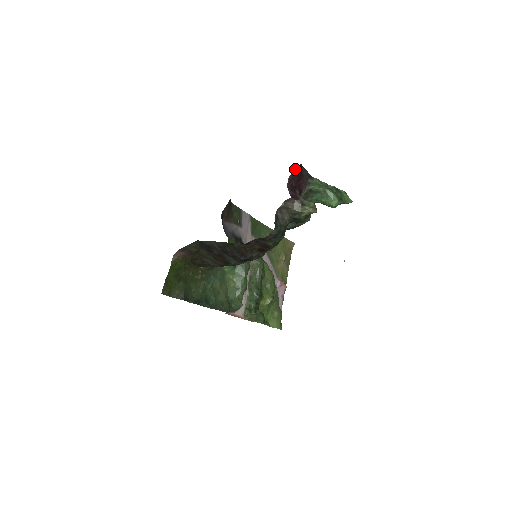
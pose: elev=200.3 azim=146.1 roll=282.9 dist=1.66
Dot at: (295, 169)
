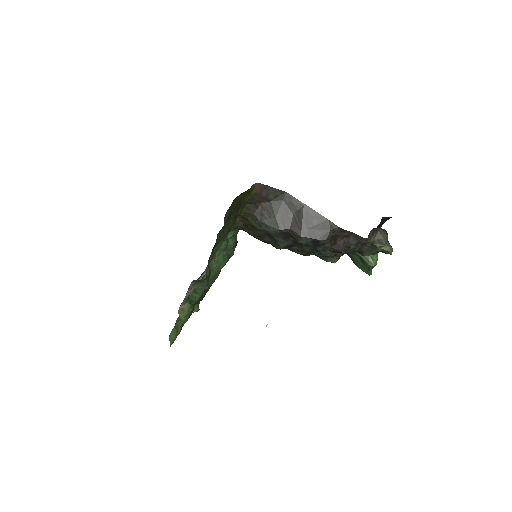
Dot at: occluded
